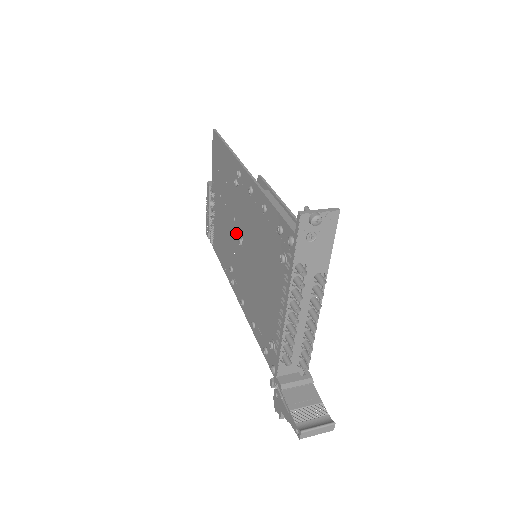
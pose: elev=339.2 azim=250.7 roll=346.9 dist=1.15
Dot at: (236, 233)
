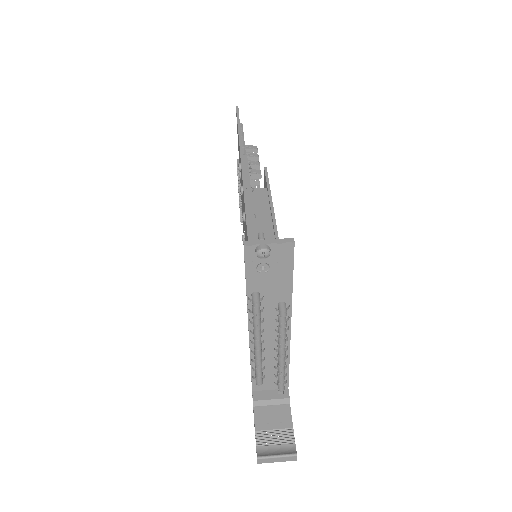
Dot at: occluded
